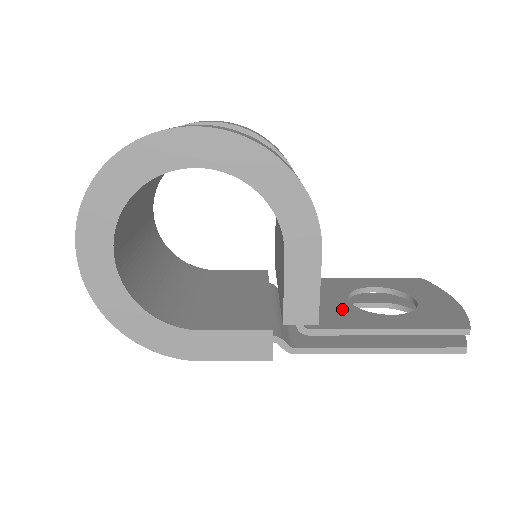
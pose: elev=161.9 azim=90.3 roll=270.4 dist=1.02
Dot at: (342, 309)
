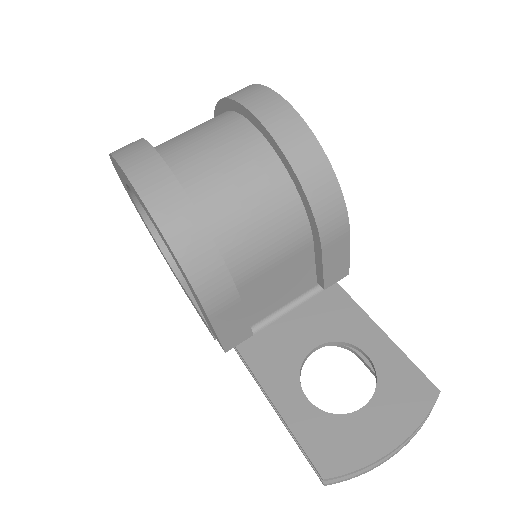
Dot at: (289, 352)
